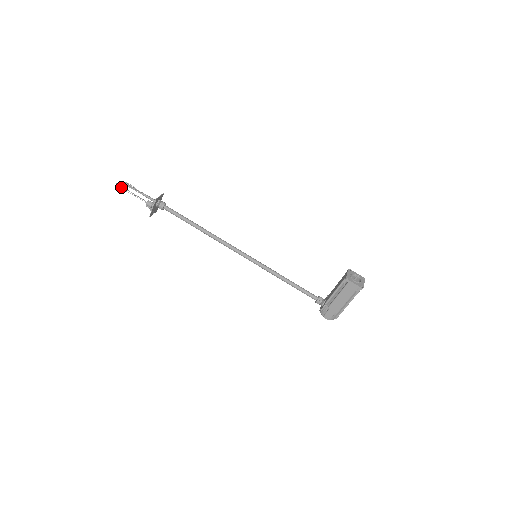
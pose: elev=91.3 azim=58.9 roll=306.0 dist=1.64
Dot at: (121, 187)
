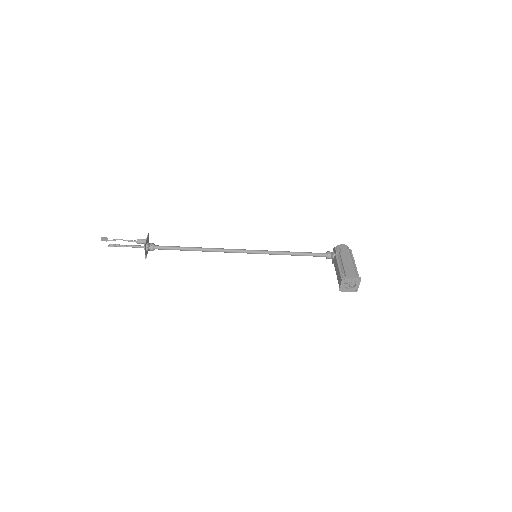
Dot at: (107, 240)
